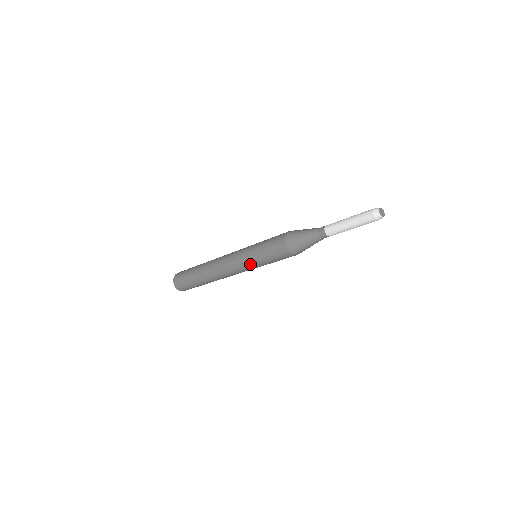
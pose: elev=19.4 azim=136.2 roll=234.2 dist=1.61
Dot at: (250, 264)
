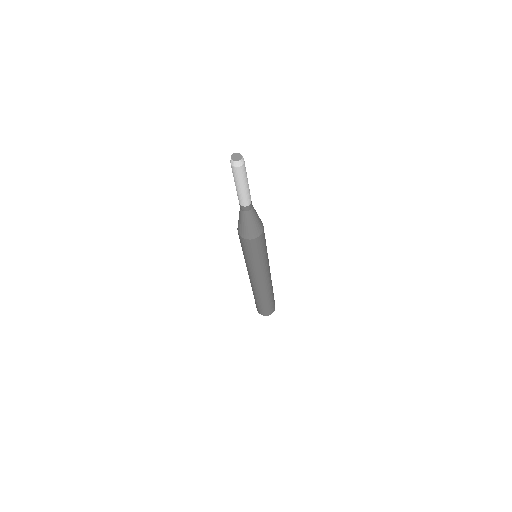
Dot at: (246, 263)
